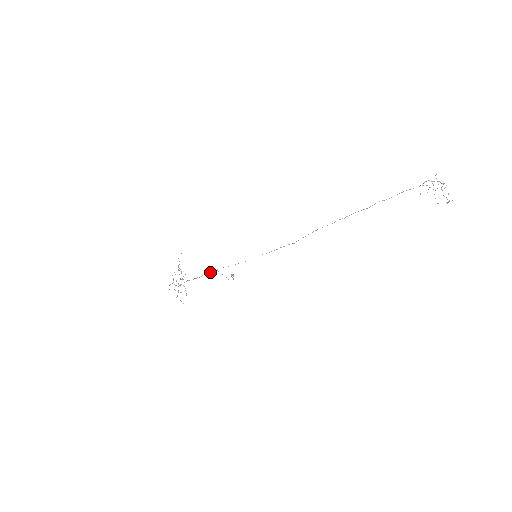
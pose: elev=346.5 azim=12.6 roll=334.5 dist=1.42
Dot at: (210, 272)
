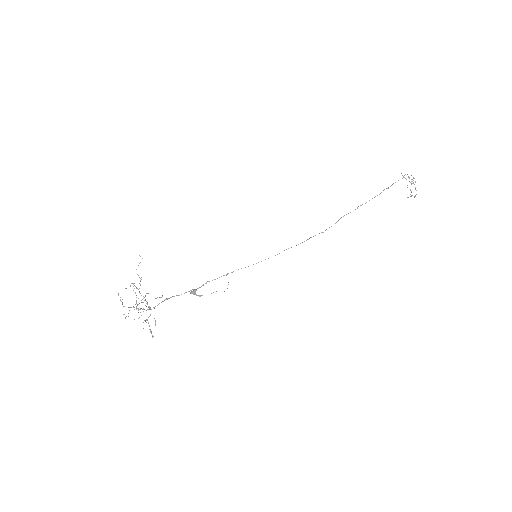
Dot at: occluded
